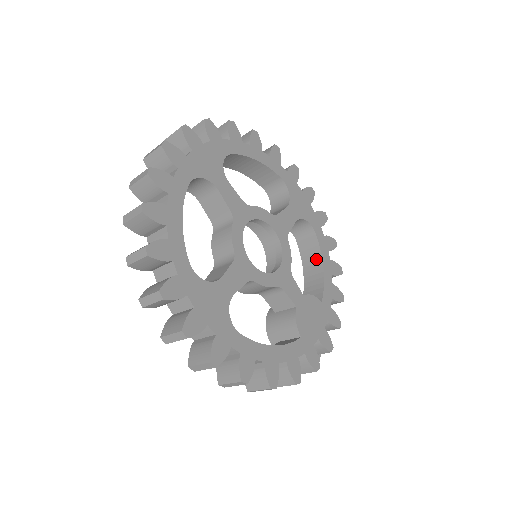
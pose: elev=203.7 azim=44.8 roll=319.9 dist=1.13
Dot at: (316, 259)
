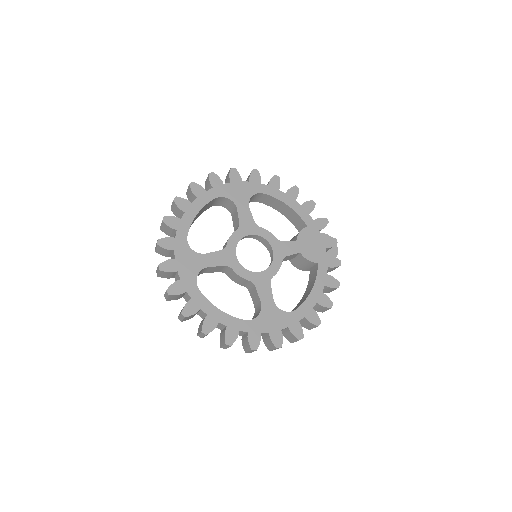
Dot at: (279, 203)
